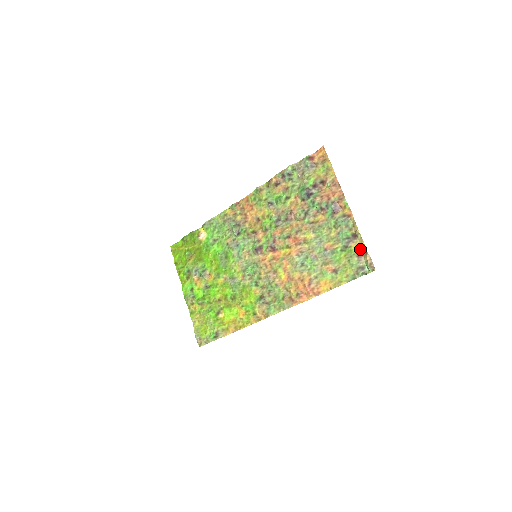
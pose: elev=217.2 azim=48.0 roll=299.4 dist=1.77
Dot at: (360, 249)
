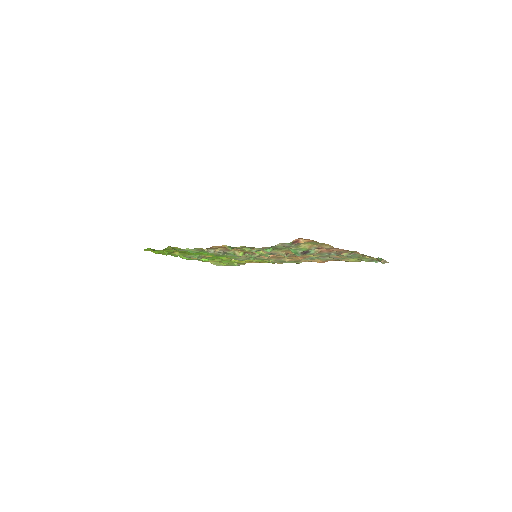
Dot at: occluded
